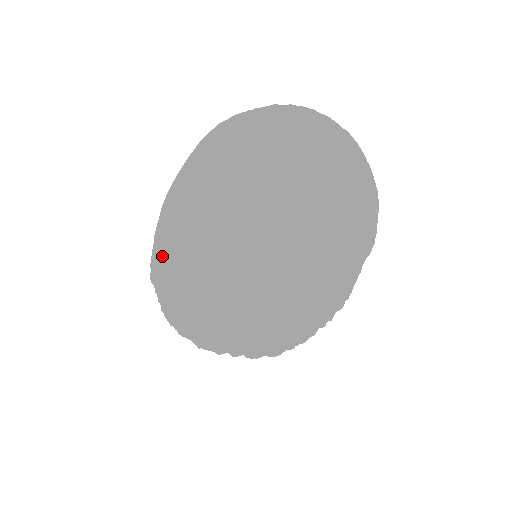
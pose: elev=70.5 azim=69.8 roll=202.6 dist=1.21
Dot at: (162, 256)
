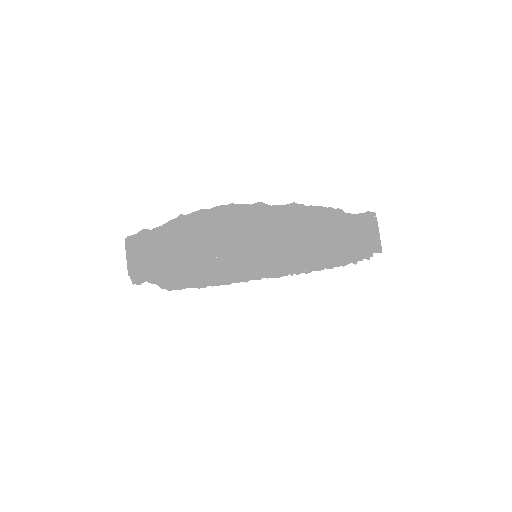
Dot at: occluded
